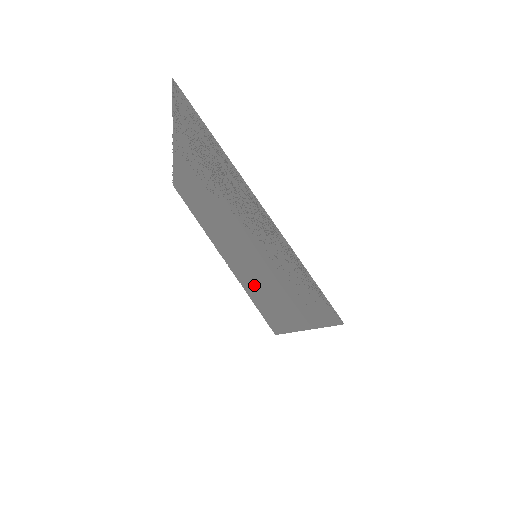
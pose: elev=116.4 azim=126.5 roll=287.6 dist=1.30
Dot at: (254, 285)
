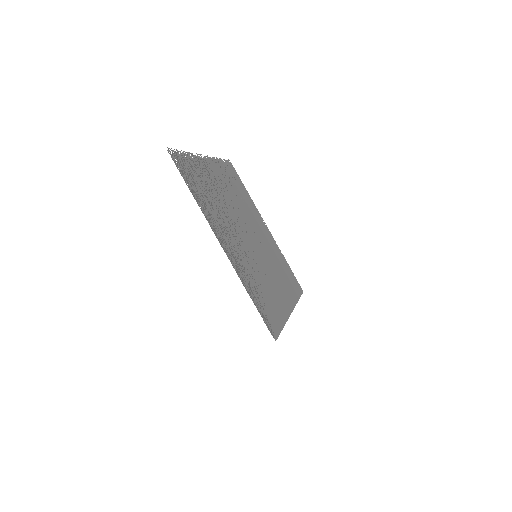
Dot at: (275, 261)
